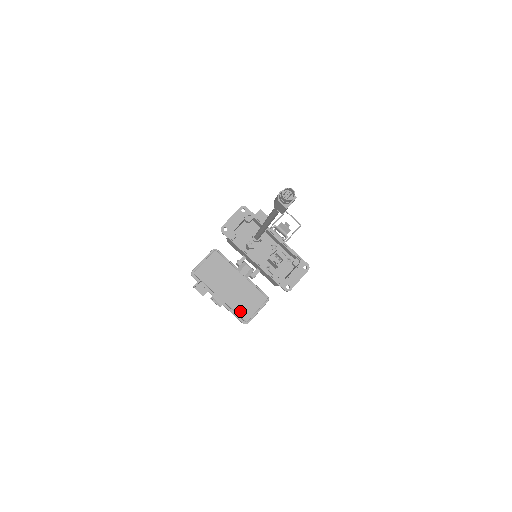
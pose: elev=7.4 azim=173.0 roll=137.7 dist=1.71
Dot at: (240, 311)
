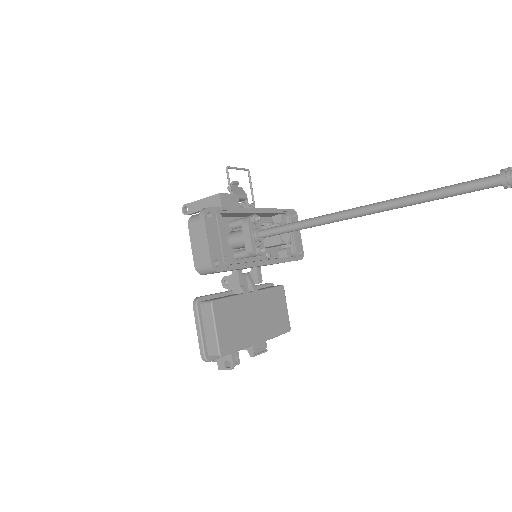
Dot at: (280, 329)
